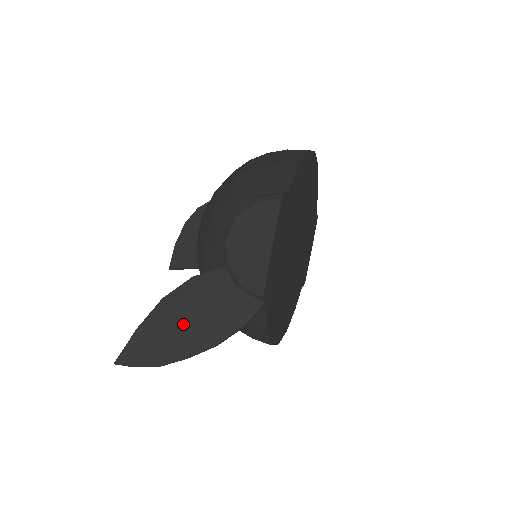
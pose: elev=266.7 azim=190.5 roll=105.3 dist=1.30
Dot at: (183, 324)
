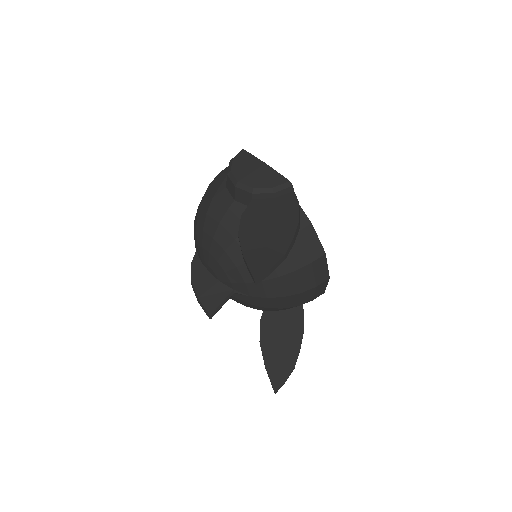
Dot at: (267, 231)
